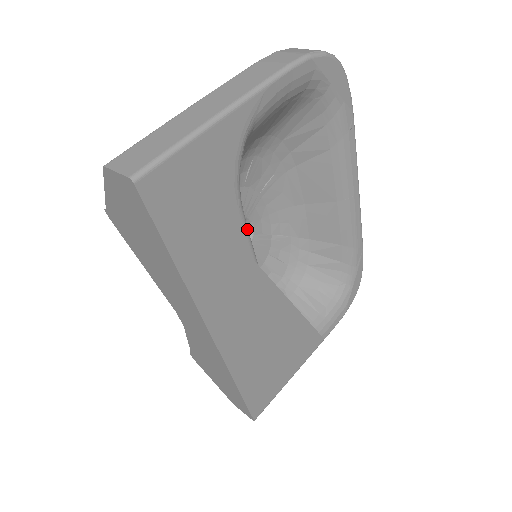
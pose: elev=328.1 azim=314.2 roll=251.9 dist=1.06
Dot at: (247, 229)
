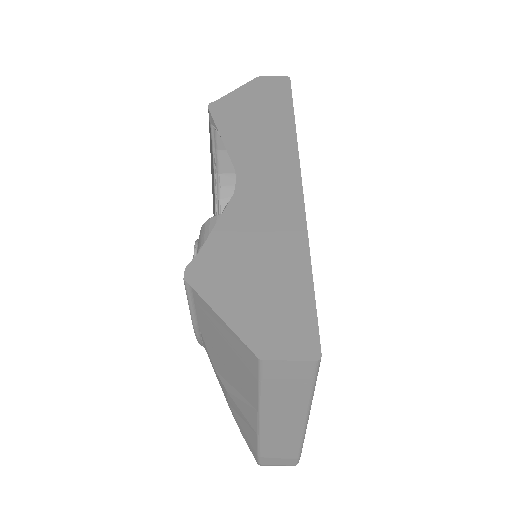
Dot at: occluded
